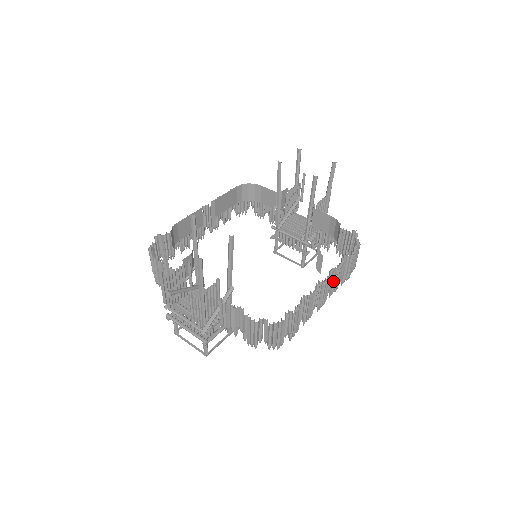
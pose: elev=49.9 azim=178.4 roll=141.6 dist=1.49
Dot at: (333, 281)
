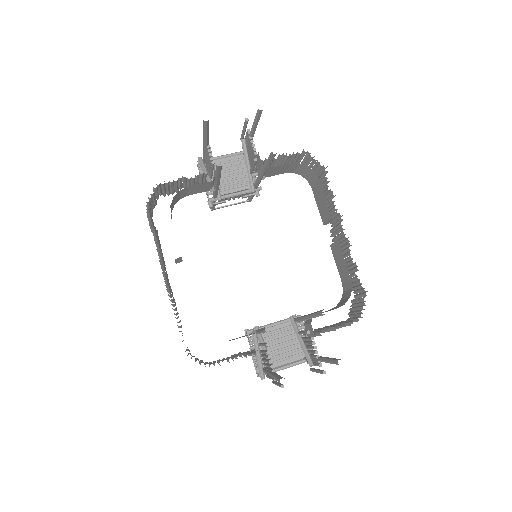
Dot at: occluded
